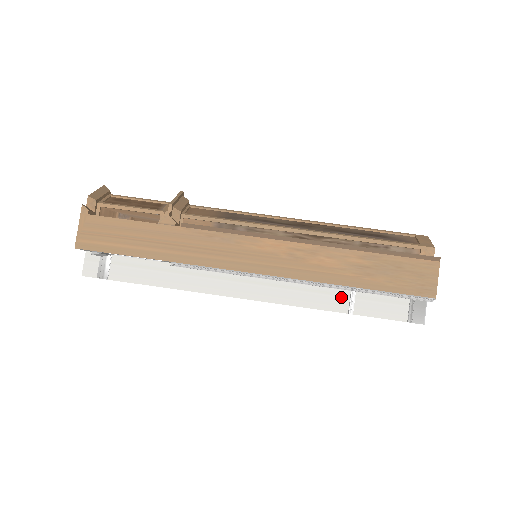
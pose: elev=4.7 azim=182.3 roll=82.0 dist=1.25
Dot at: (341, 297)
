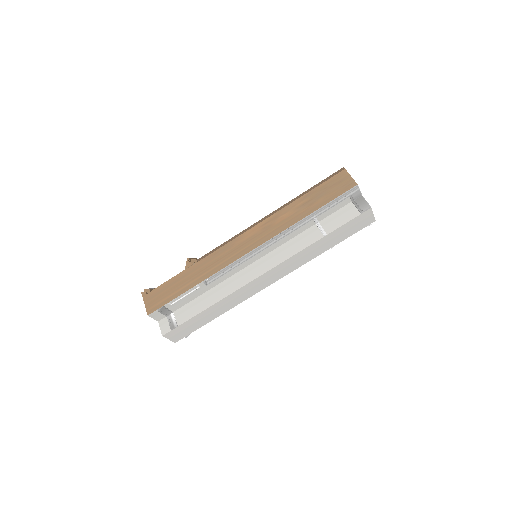
Dot at: (314, 232)
